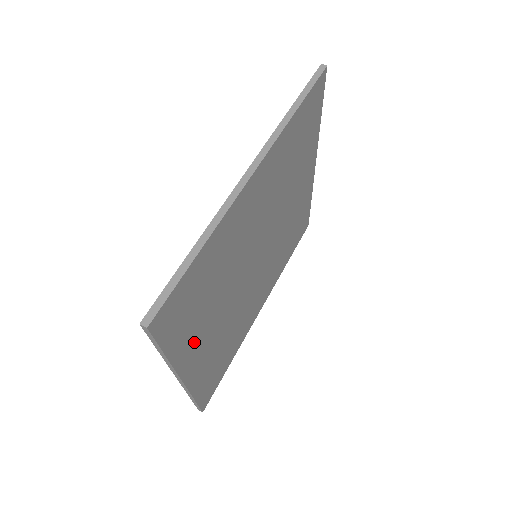
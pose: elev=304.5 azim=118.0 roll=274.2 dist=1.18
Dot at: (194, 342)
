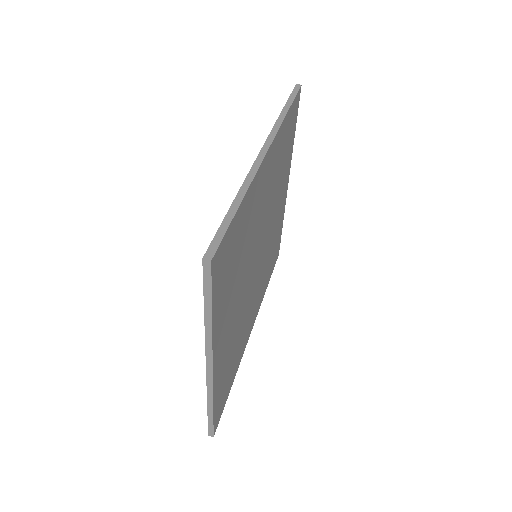
Dot at: (224, 321)
